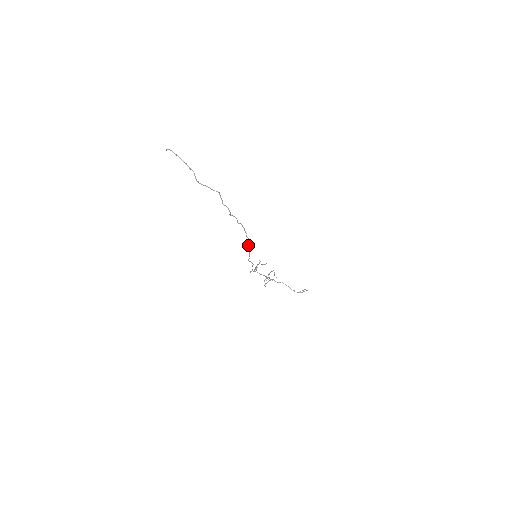
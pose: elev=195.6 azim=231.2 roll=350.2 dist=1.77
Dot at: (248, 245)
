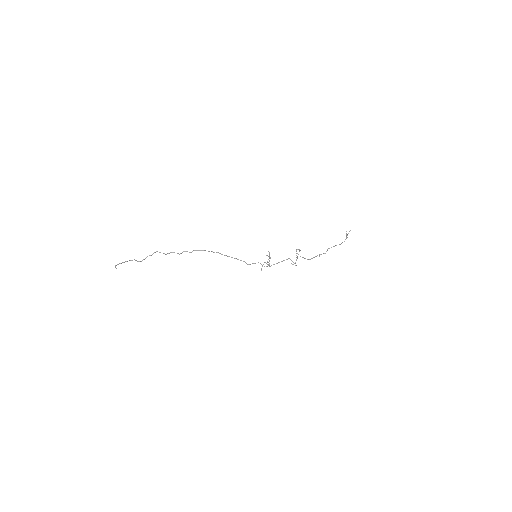
Dot at: (227, 256)
